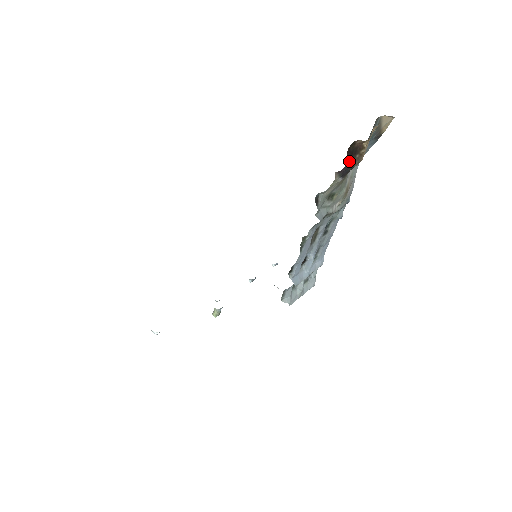
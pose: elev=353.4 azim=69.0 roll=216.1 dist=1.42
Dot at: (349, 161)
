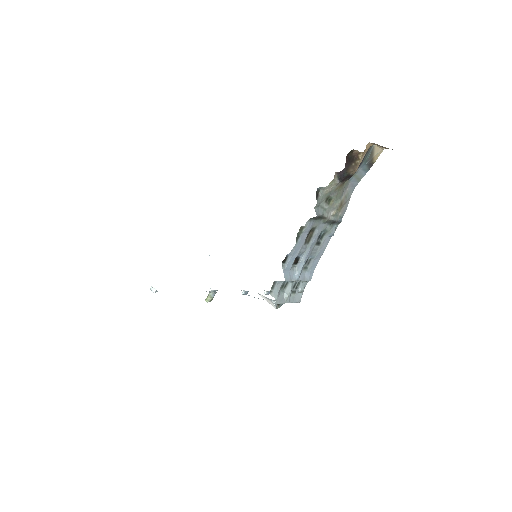
Dot at: (347, 166)
